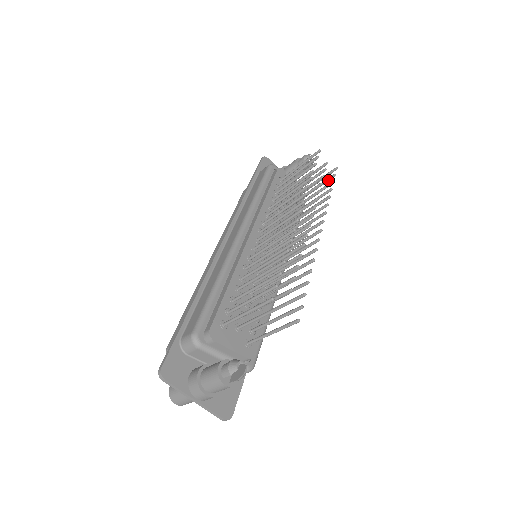
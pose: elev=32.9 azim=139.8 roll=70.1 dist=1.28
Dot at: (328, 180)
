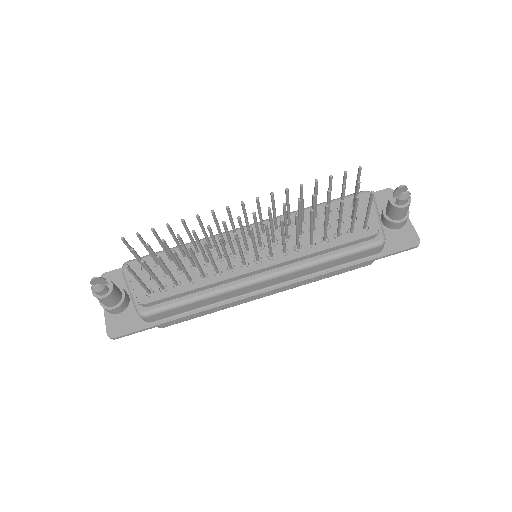
Dot at: (355, 203)
